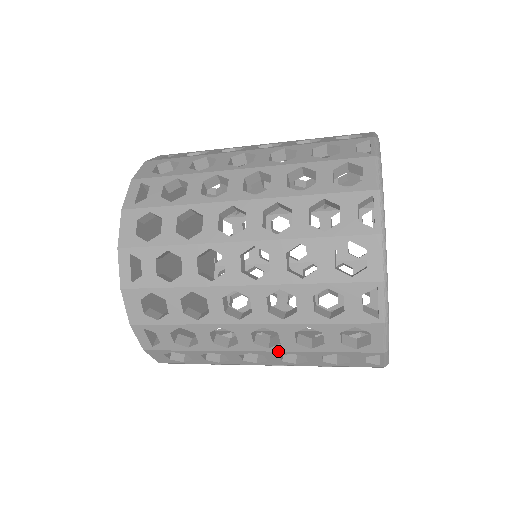
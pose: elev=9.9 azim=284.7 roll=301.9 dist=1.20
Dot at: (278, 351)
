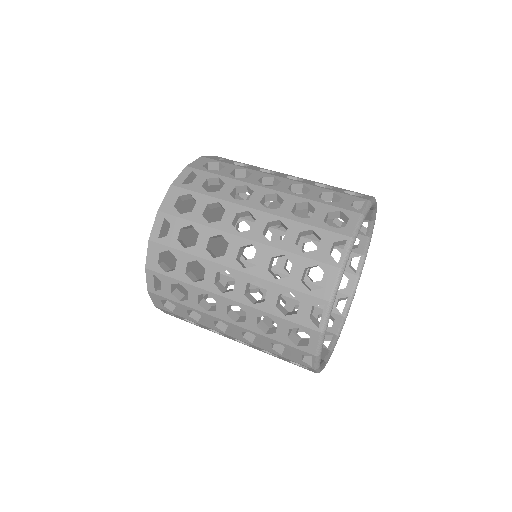
Dot at: occluded
